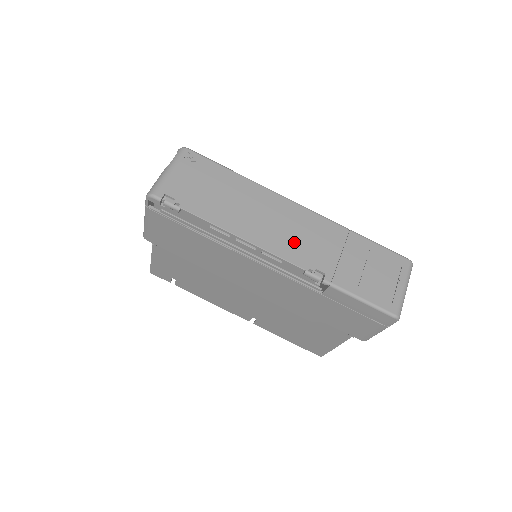
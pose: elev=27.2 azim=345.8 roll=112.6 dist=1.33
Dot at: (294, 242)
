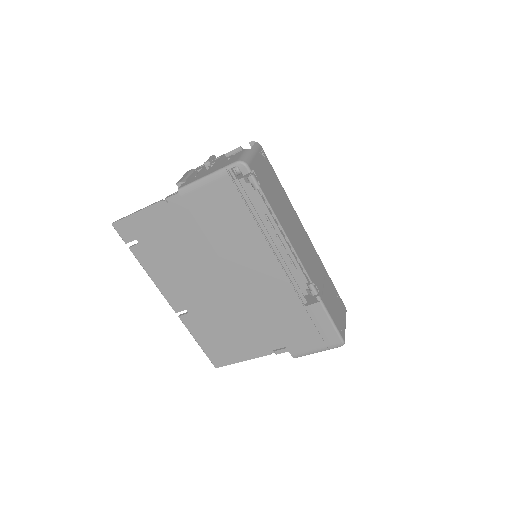
Dot at: (307, 258)
